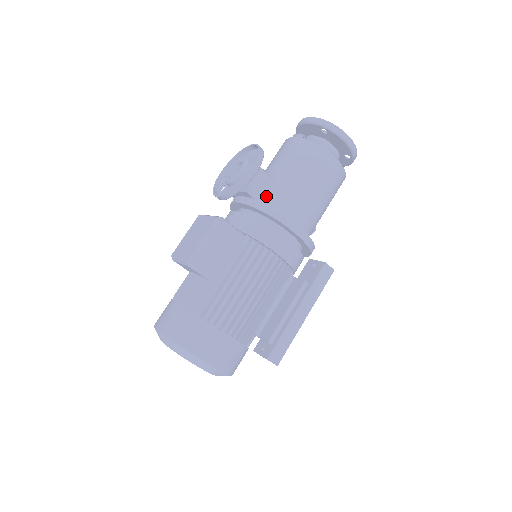
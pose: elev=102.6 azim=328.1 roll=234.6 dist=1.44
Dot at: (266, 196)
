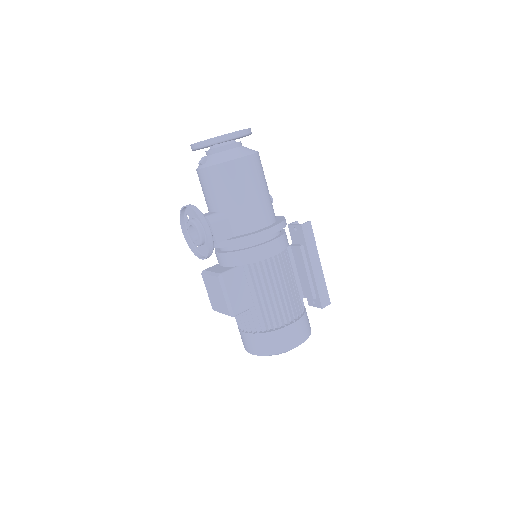
Dot at: (228, 230)
